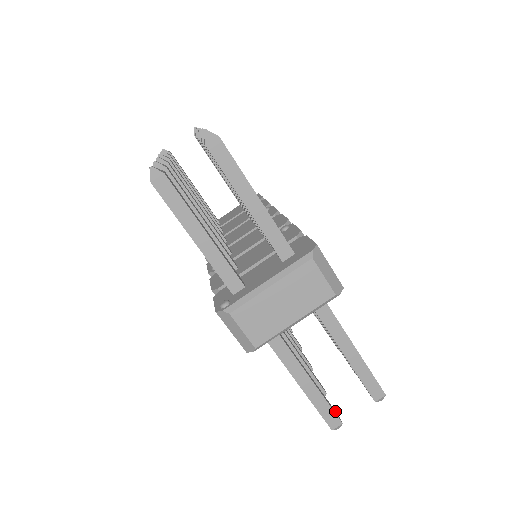
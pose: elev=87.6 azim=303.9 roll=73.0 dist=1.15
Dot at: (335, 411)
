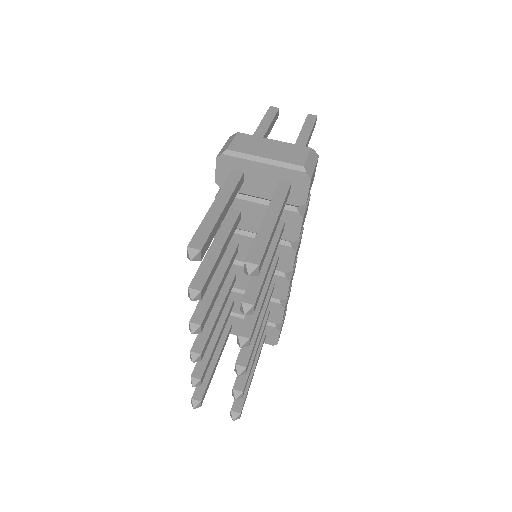
Dot at: (204, 254)
